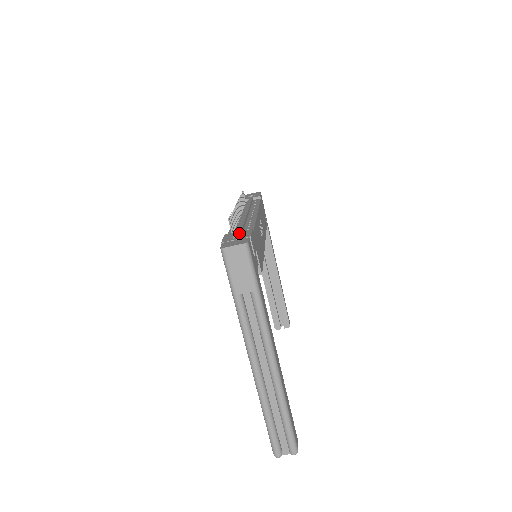
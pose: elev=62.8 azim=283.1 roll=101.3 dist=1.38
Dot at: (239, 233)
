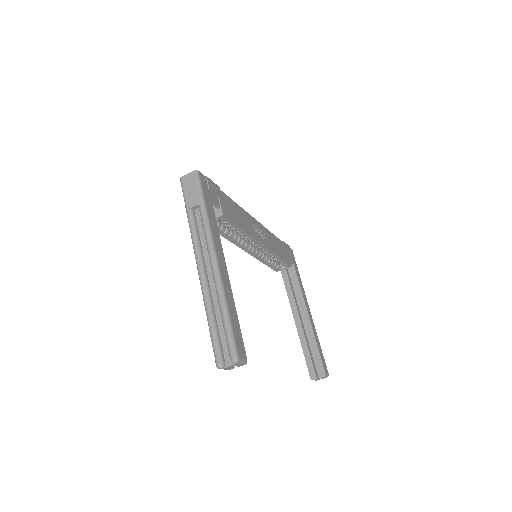
Dot at: occluded
